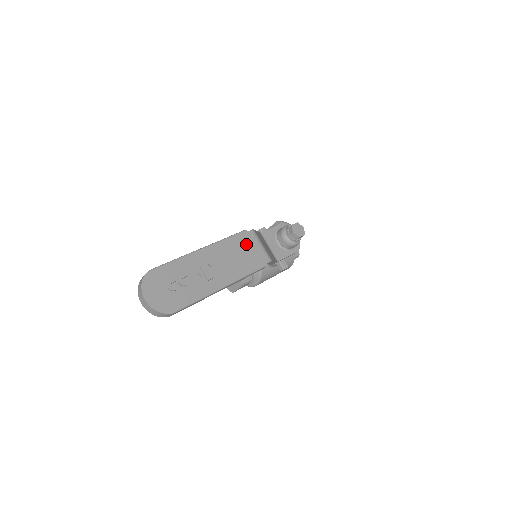
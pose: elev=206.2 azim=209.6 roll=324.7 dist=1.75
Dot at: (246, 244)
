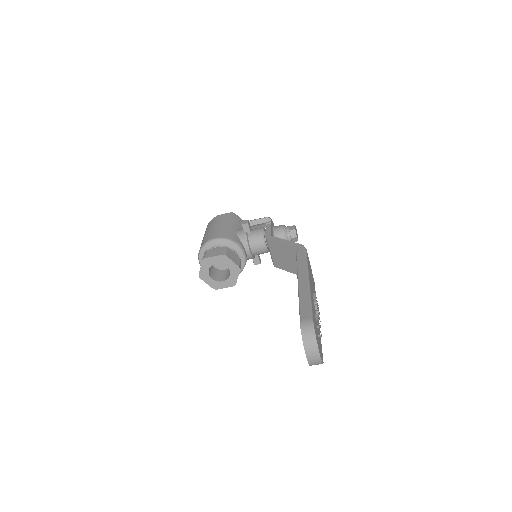
Dot at: (309, 264)
